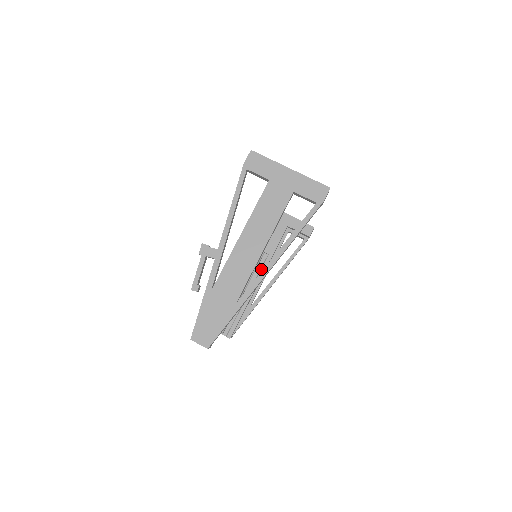
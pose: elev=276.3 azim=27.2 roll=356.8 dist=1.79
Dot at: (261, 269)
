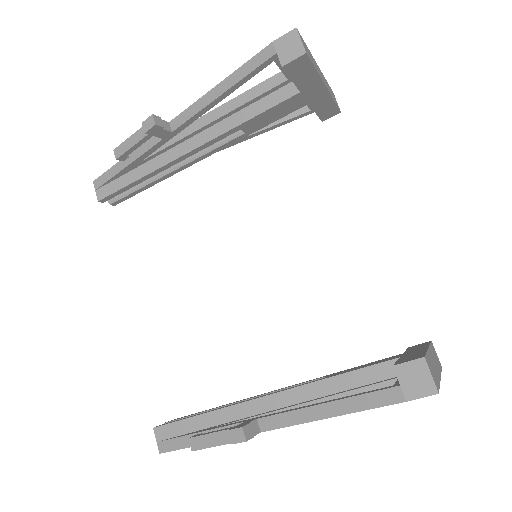
Dot at: (218, 147)
